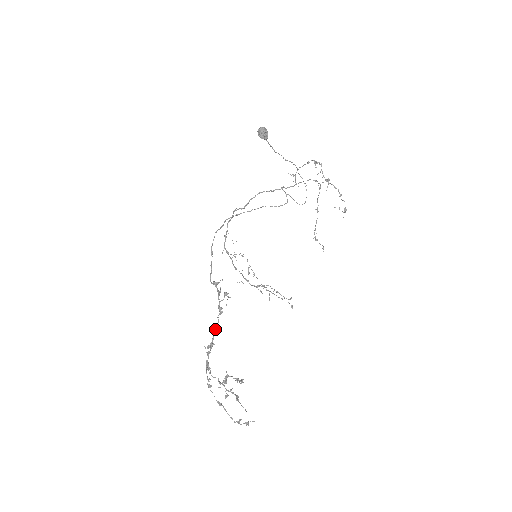
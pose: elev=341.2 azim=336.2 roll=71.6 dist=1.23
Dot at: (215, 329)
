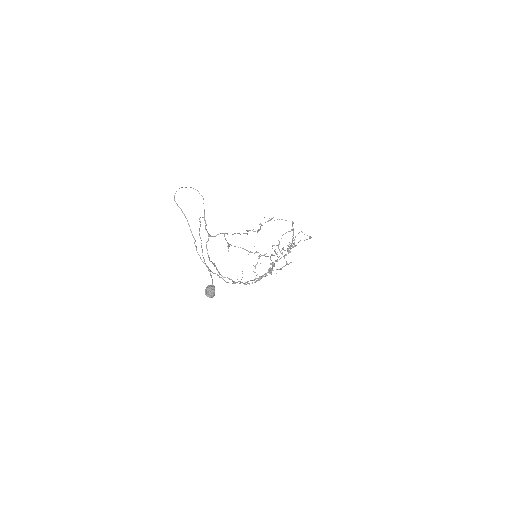
Dot at: (272, 267)
